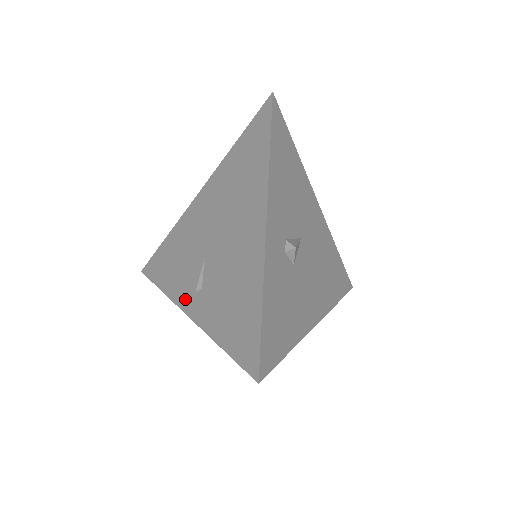
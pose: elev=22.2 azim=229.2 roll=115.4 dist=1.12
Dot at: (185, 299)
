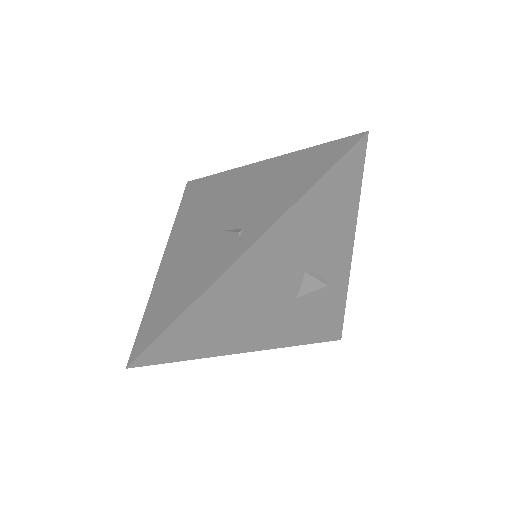
Dot at: (231, 255)
